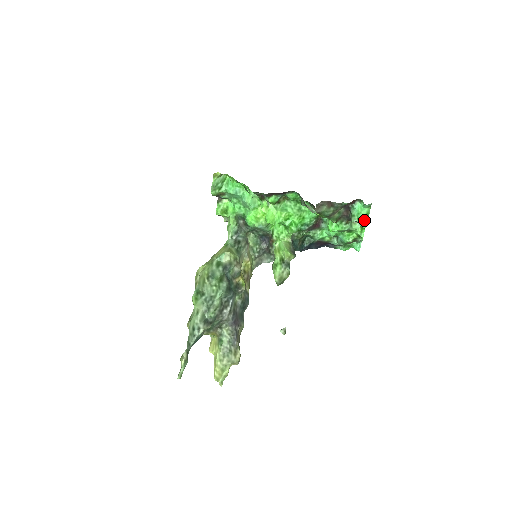
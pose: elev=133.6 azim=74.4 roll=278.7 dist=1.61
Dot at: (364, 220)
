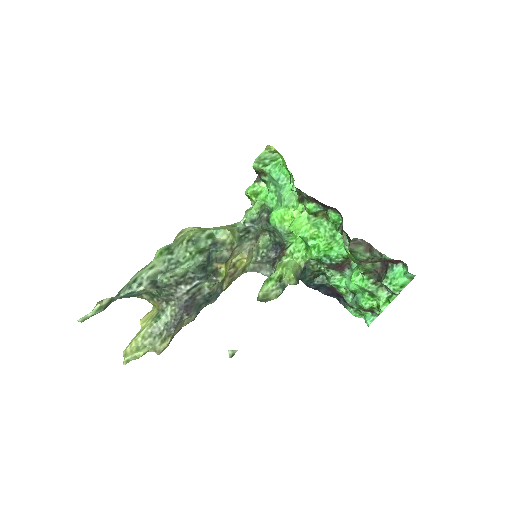
Dot at: (396, 289)
